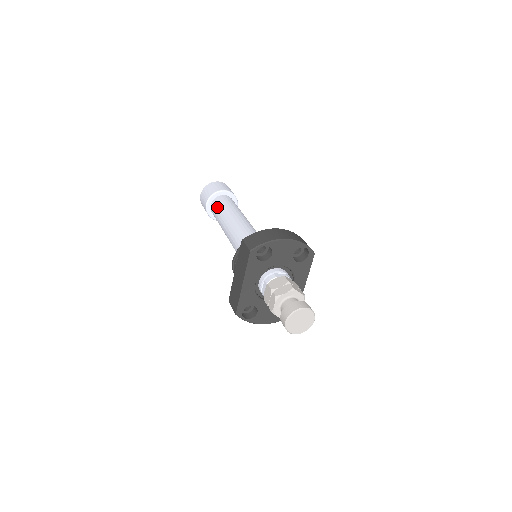
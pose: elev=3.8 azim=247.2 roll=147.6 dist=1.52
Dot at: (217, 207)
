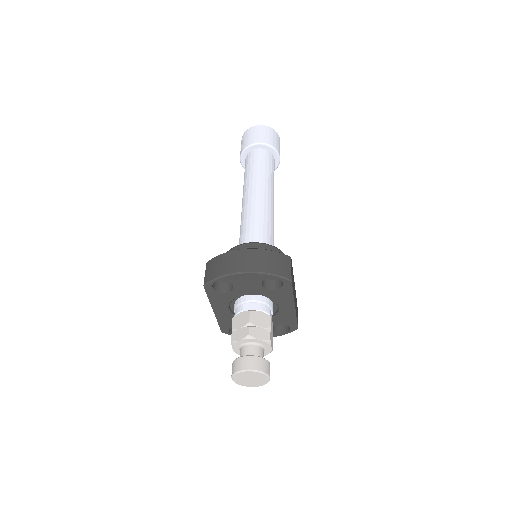
Dot at: (245, 170)
